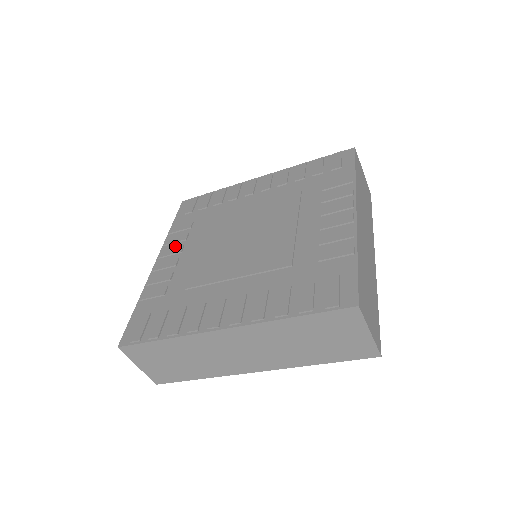
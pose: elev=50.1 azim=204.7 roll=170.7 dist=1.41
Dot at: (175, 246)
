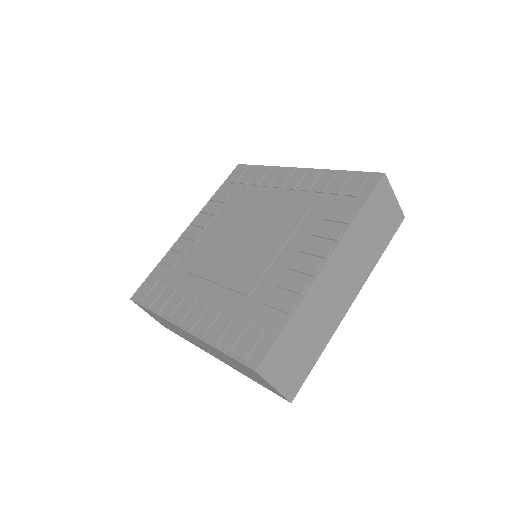
Dot at: (206, 218)
